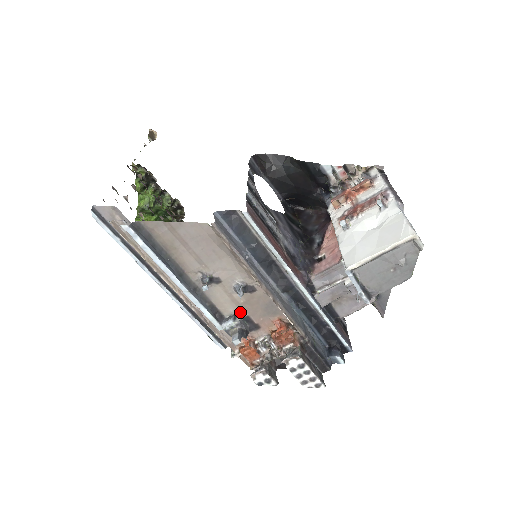
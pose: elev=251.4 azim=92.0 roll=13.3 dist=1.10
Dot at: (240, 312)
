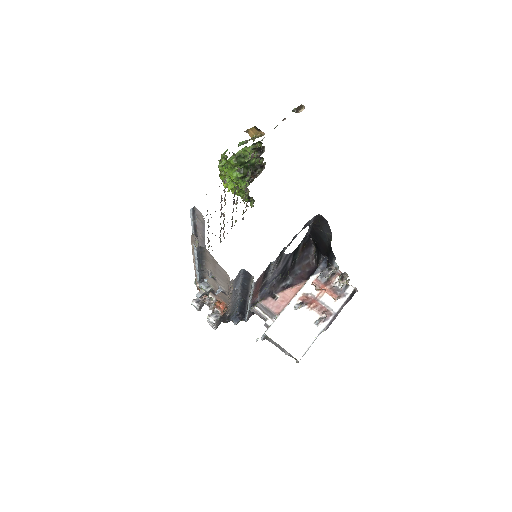
Dot at: (213, 287)
